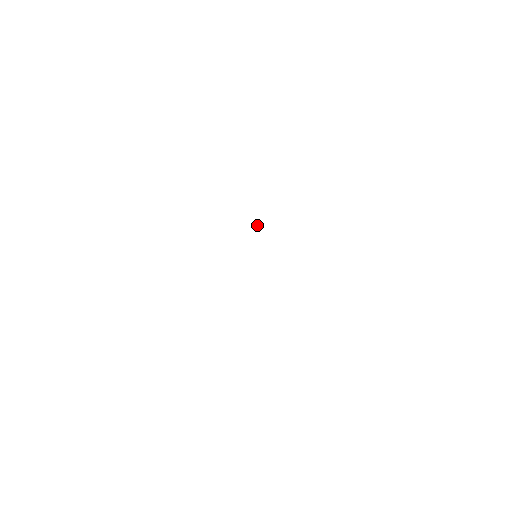
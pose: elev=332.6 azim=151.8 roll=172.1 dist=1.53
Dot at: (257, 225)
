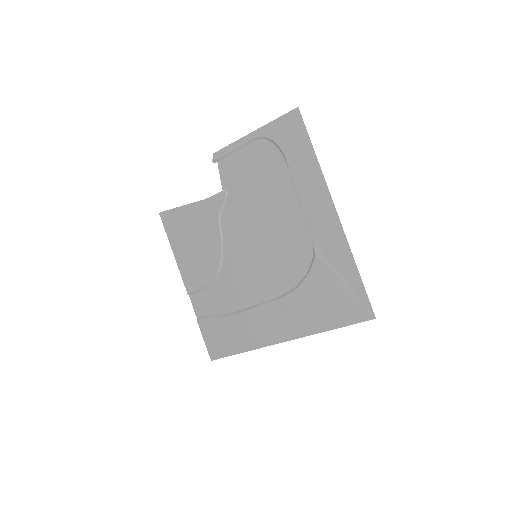
Dot at: (211, 316)
